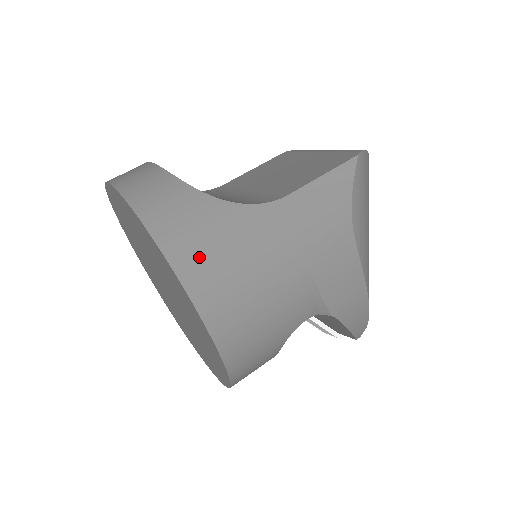
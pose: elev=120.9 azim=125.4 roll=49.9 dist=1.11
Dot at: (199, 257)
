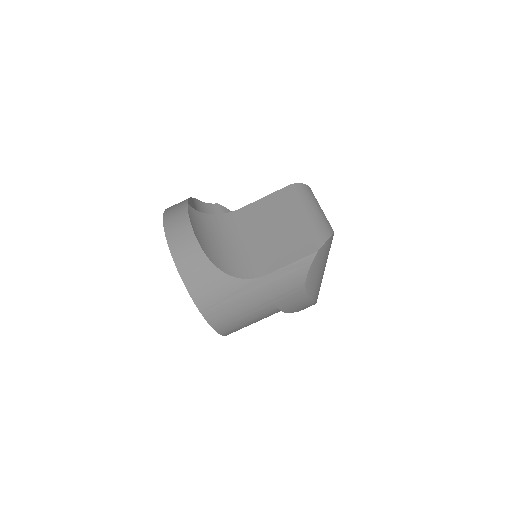
Dot at: (213, 305)
